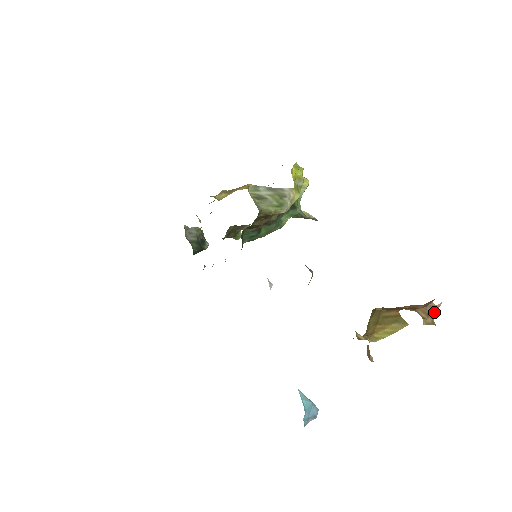
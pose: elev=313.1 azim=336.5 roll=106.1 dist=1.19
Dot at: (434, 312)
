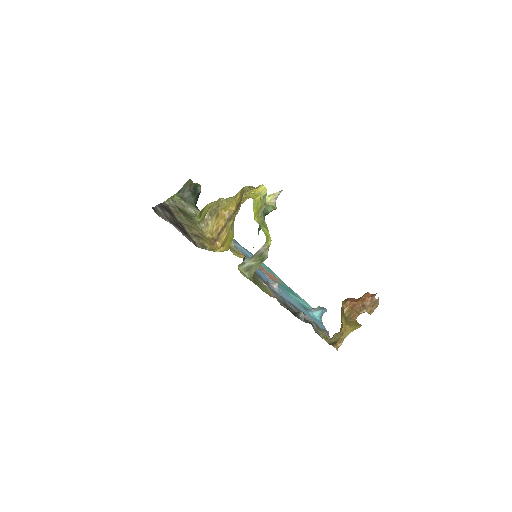
Dot at: (376, 302)
